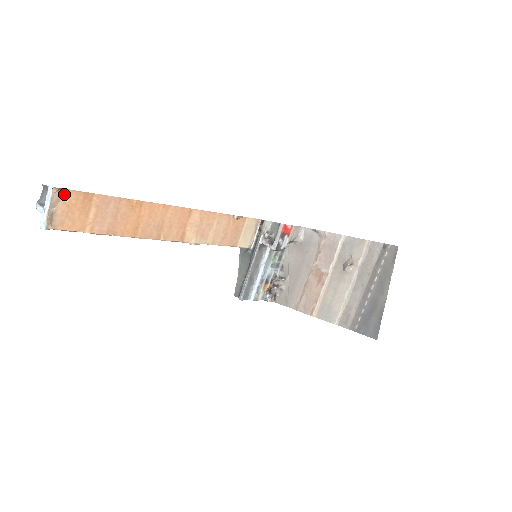
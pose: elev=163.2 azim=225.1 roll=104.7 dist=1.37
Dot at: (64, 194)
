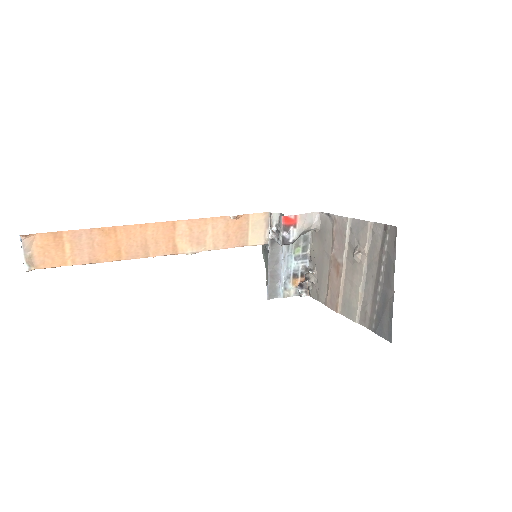
Dot at: (34, 238)
